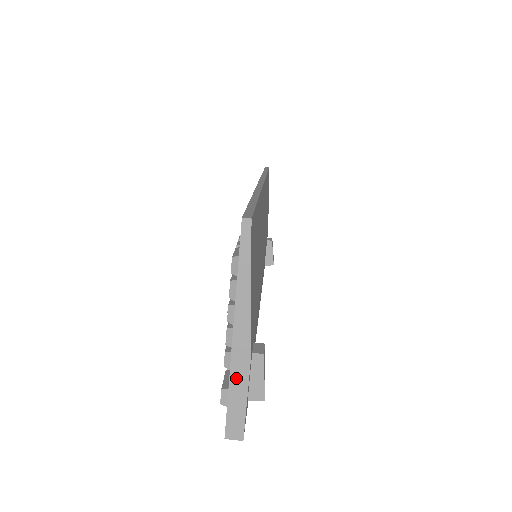
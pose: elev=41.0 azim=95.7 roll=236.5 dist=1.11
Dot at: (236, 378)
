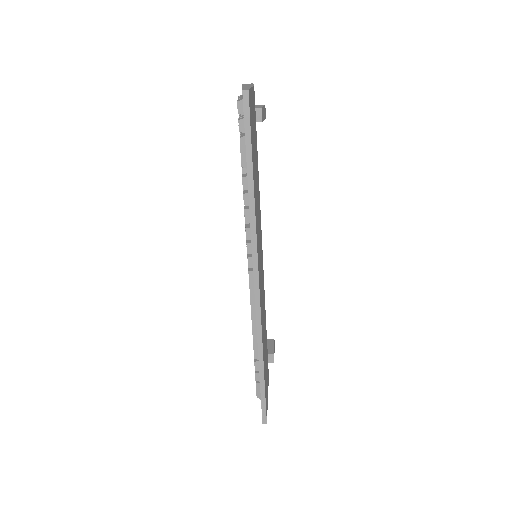
Dot at: occluded
